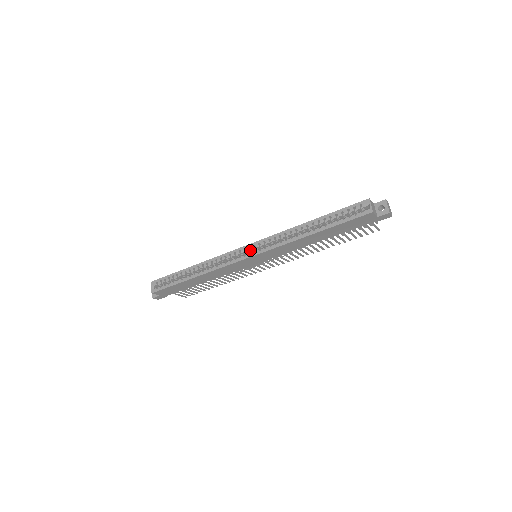
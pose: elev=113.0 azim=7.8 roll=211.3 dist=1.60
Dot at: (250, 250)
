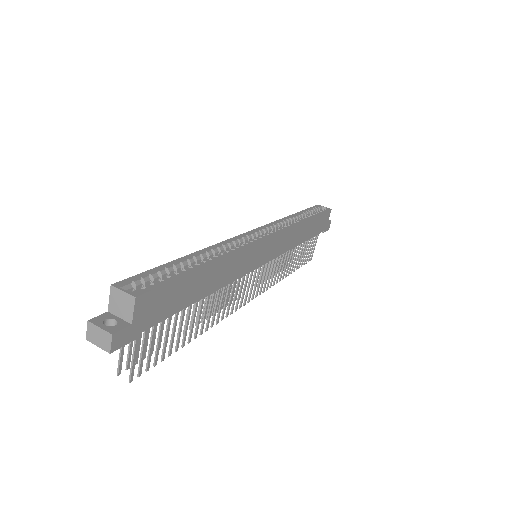
Dot at: (259, 236)
